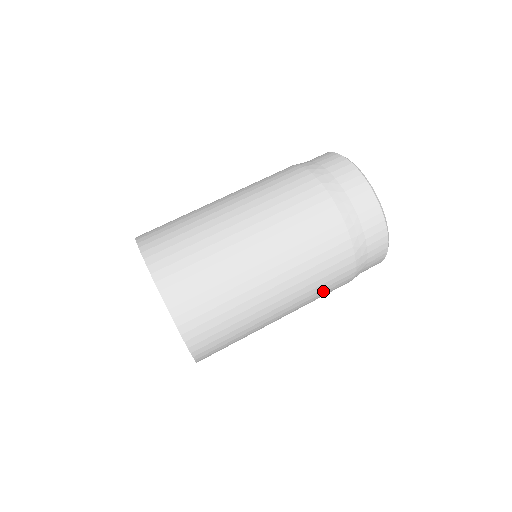
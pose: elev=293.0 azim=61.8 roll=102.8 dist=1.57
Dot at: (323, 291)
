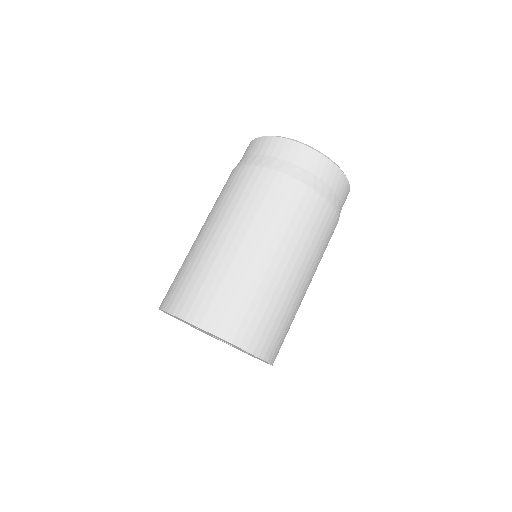
Dot at: (304, 224)
